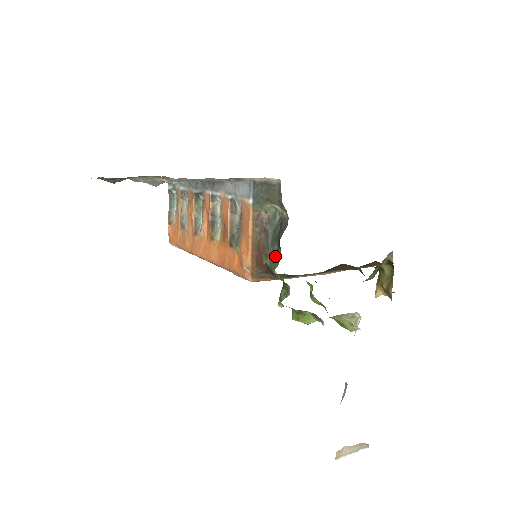
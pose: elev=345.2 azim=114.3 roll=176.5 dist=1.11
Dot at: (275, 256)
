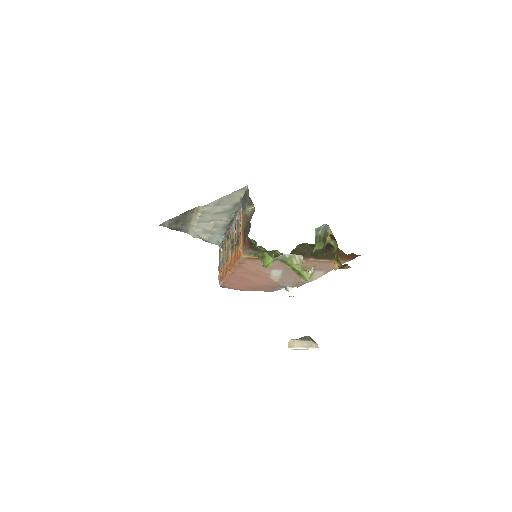
Dot at: (249, 229)
